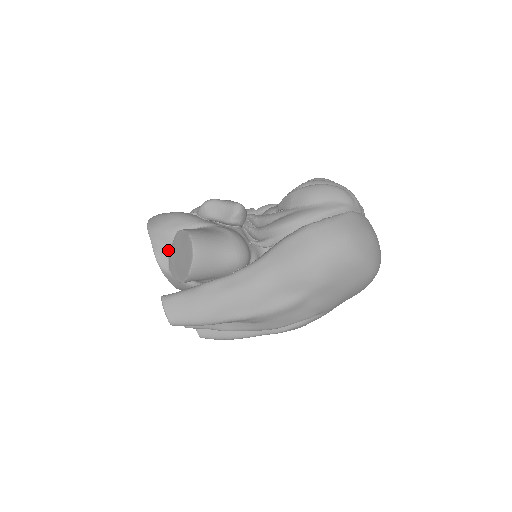
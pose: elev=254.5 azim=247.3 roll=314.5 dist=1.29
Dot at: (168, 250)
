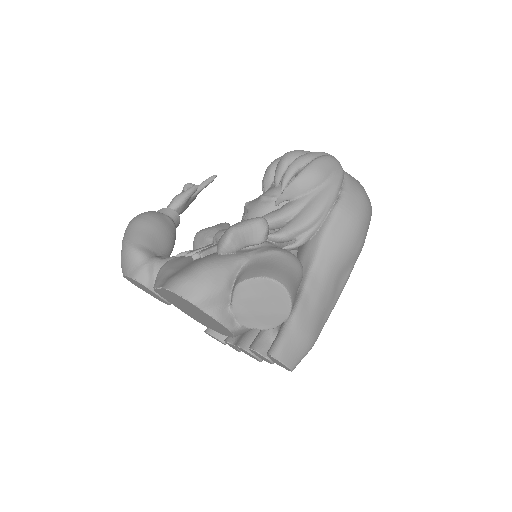
Dot at: (228, 308)
